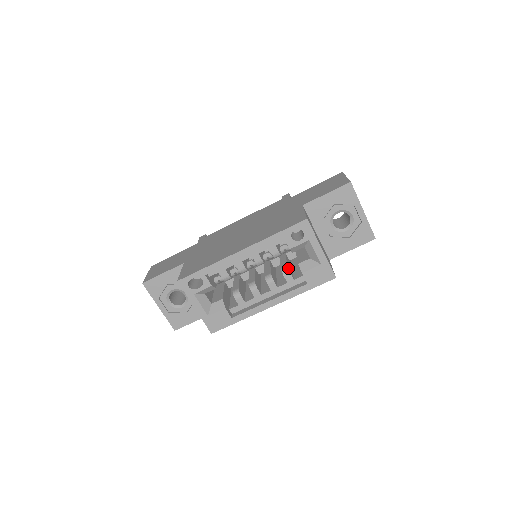
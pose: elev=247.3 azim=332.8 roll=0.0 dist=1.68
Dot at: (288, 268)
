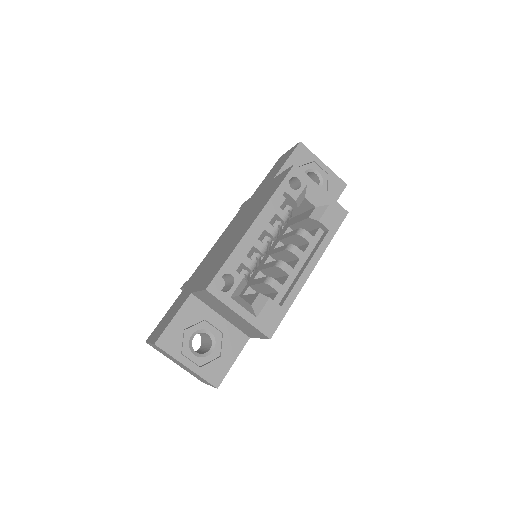
Dot at: (301, 229)
